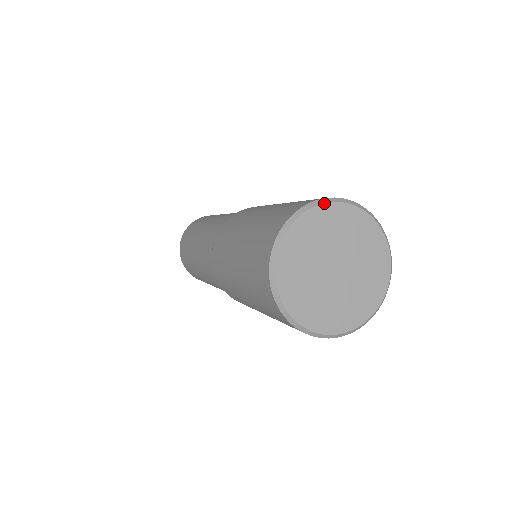
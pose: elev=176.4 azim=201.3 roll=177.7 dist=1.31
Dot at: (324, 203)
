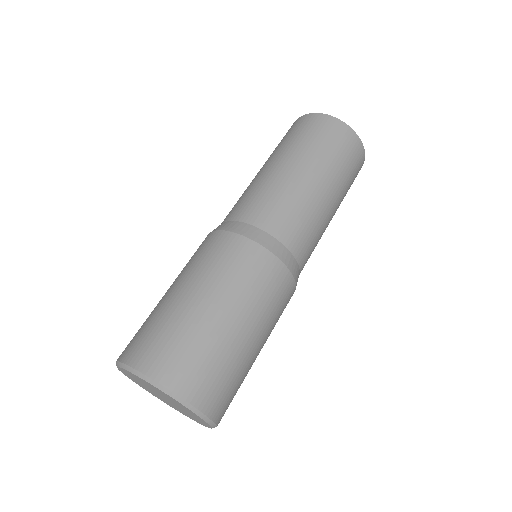
Dot at: (120, 367)
